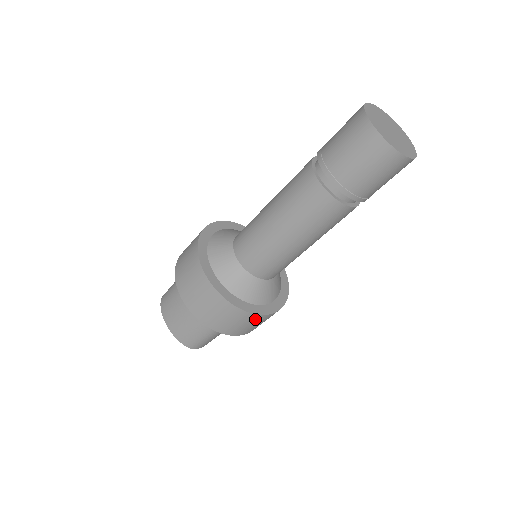
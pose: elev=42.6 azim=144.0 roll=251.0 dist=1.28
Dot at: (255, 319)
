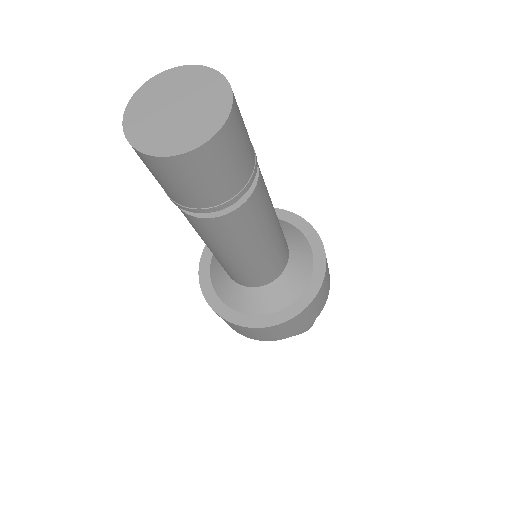
Dot at: (318, 296)
